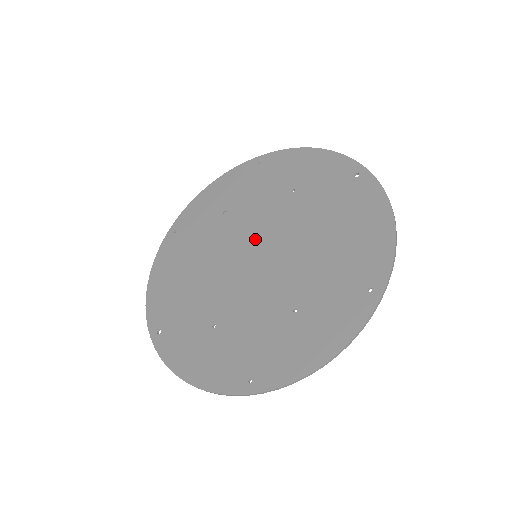
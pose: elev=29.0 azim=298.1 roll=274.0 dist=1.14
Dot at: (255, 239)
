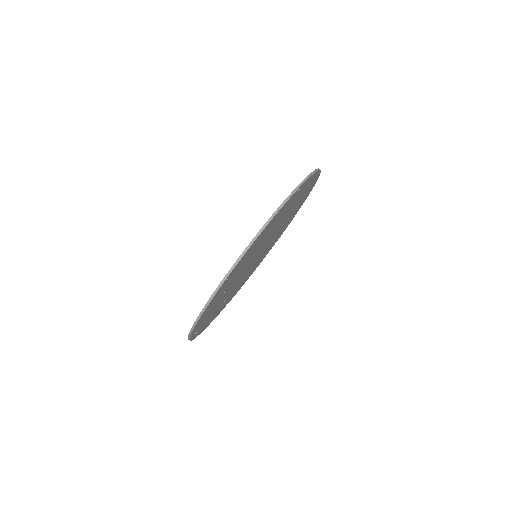
Dot at: occluded
